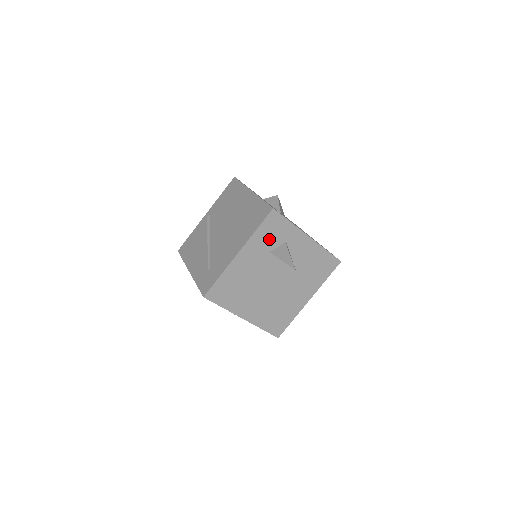
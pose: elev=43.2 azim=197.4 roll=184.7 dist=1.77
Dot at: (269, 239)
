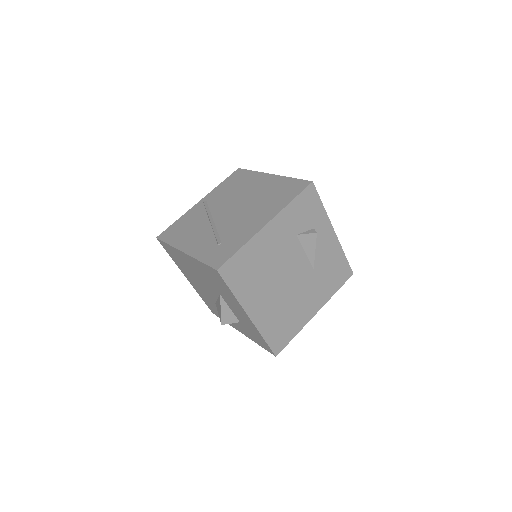
Dot at: (300, 218)
